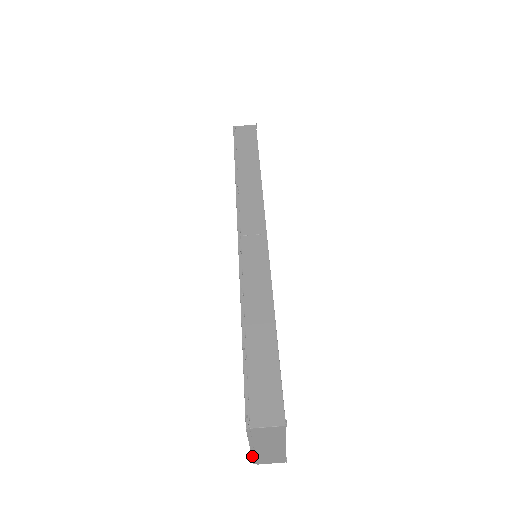
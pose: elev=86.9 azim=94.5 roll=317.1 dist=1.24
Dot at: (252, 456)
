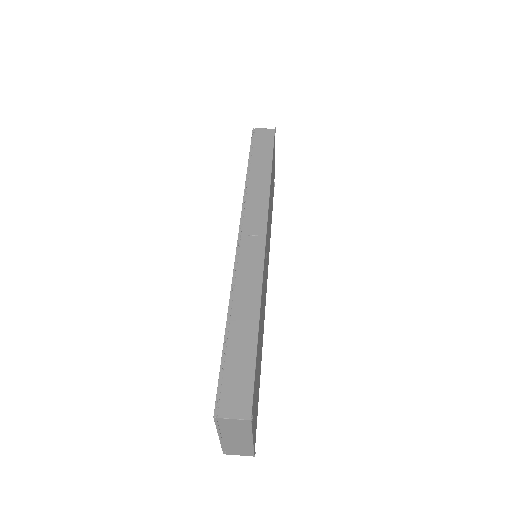
Dot at: (221, 445)
